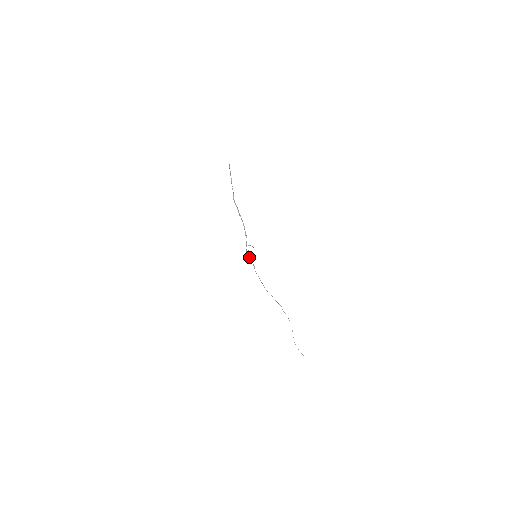
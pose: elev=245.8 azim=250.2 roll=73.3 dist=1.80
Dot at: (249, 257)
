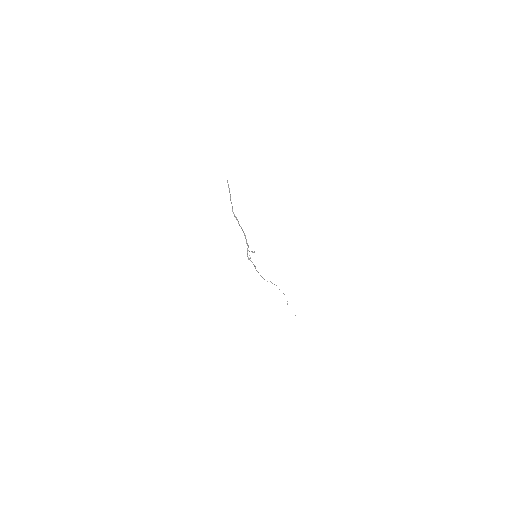
Dot at: (250, 260)
